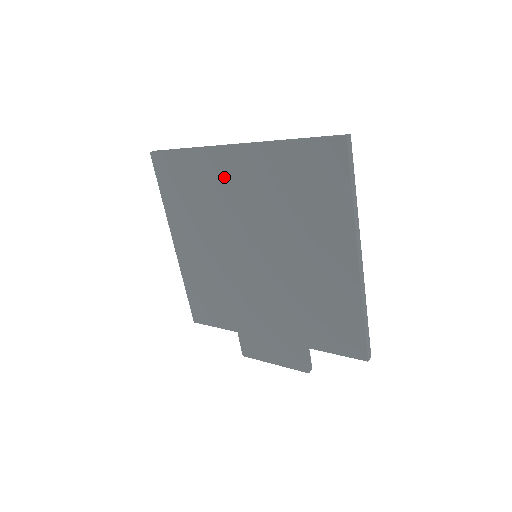
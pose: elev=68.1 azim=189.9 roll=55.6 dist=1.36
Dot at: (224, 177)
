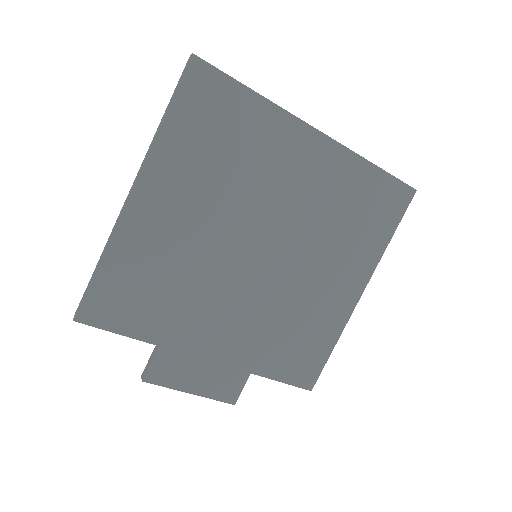
Dot at: (286, 154)
